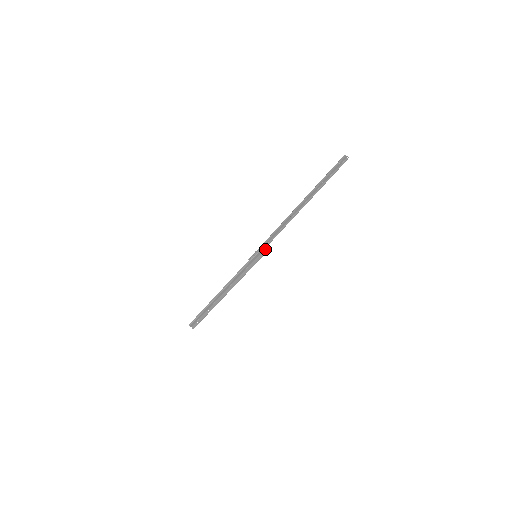
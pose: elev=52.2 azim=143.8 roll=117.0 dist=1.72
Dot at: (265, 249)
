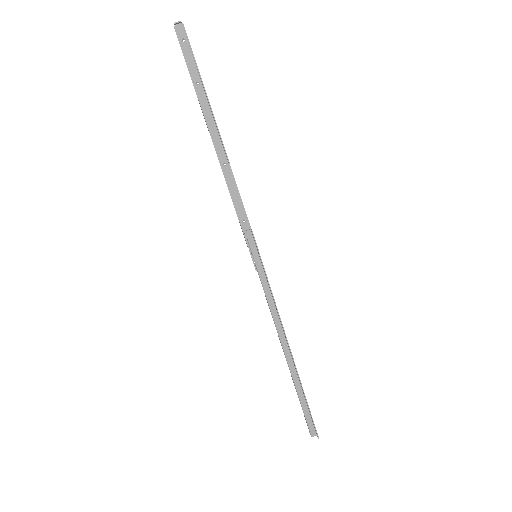
Dot at: (252, 235)
